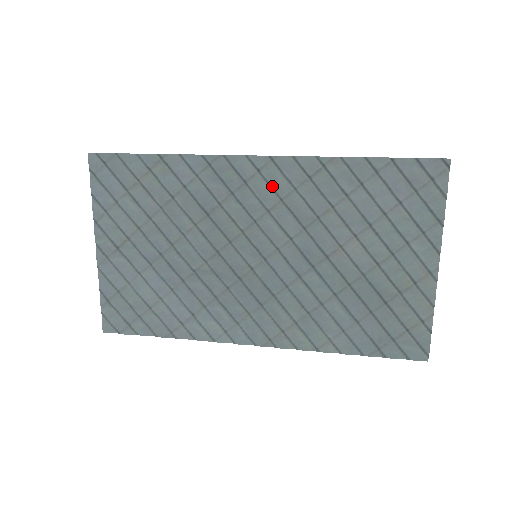
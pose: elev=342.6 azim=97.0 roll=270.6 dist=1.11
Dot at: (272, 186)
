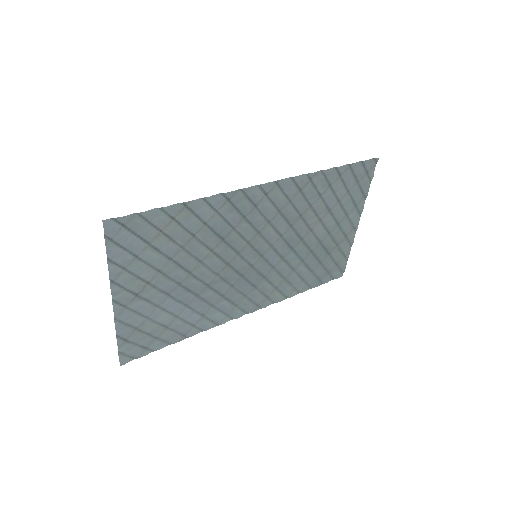
Dot at: (274, 203)
